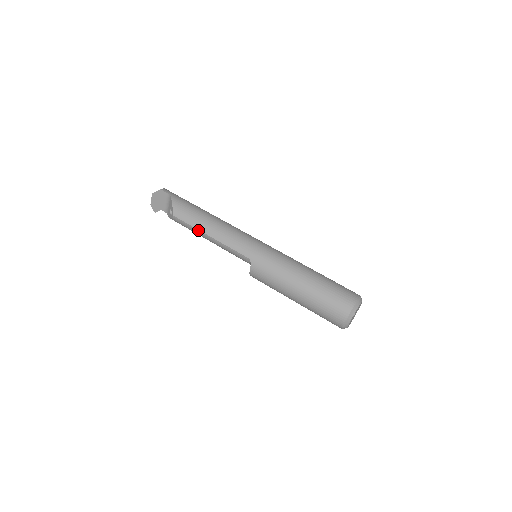
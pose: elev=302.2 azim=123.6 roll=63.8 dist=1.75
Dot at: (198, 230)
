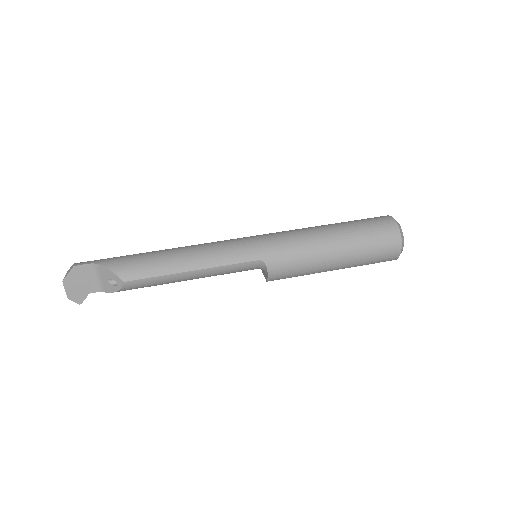
Dot at: (171, 275)
